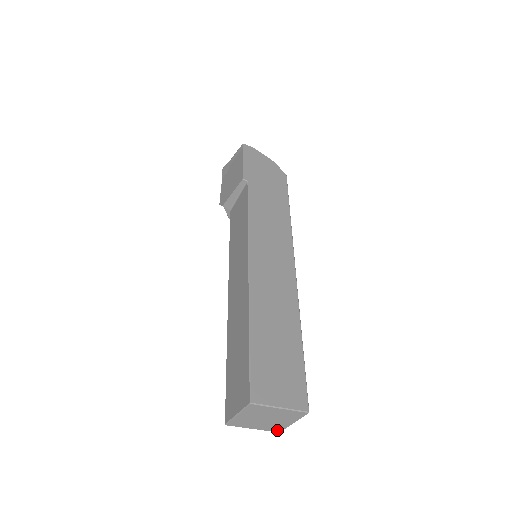
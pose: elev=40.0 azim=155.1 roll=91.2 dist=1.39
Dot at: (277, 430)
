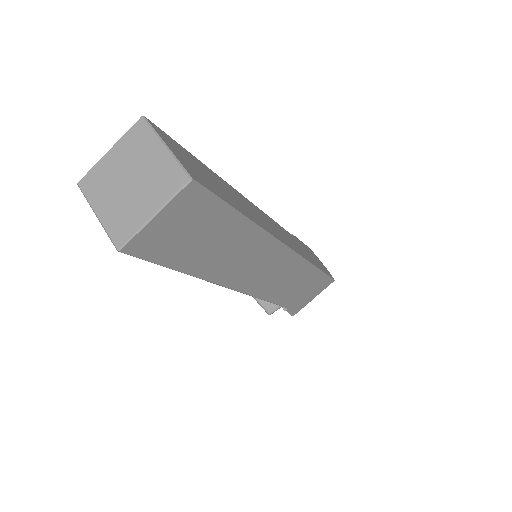
Dot at: (120, 238)
